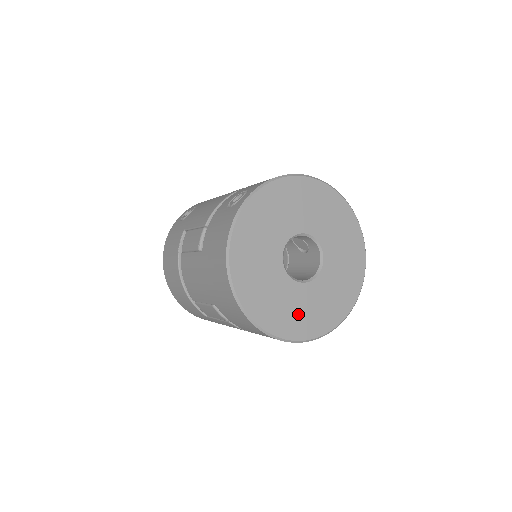
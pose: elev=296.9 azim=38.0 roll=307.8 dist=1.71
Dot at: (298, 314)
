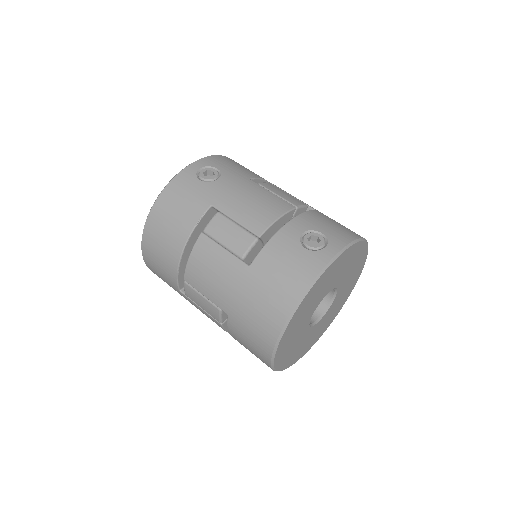
Dot at: (294, 351)
